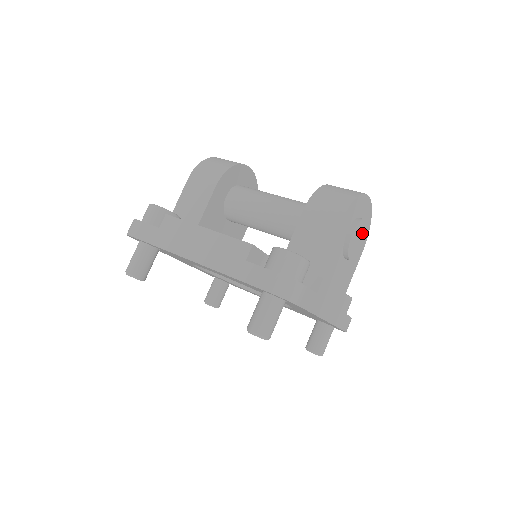
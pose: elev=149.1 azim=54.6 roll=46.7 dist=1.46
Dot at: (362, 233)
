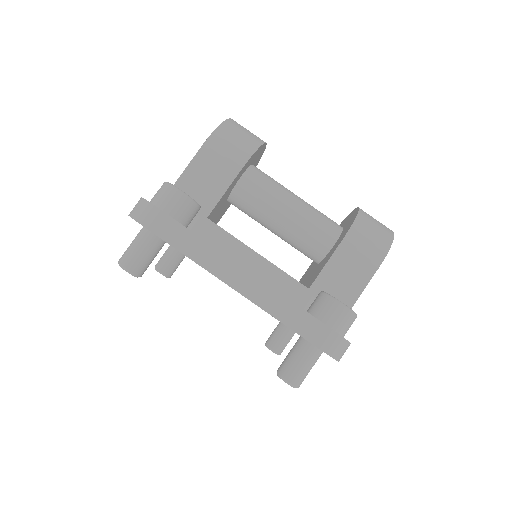
Dot at: occluded
